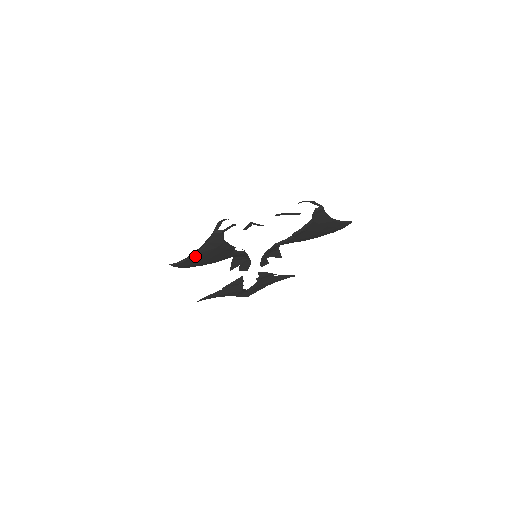
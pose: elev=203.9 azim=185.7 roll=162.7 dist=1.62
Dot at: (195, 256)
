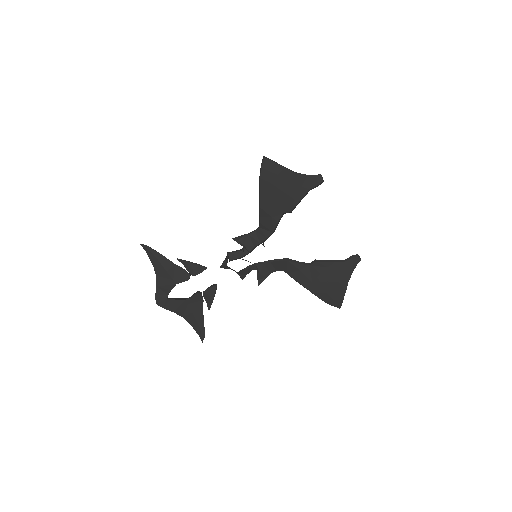
Dot at: (289, 171)
